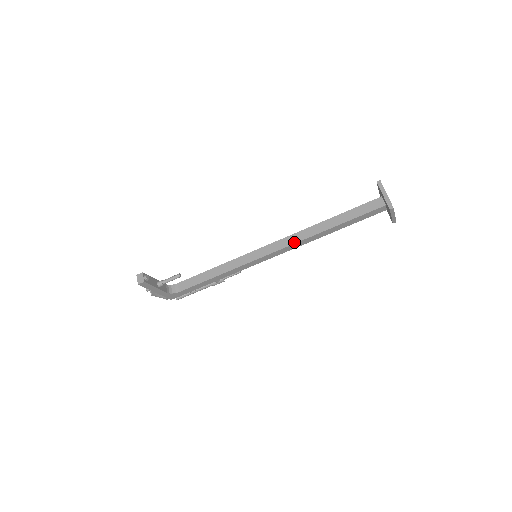
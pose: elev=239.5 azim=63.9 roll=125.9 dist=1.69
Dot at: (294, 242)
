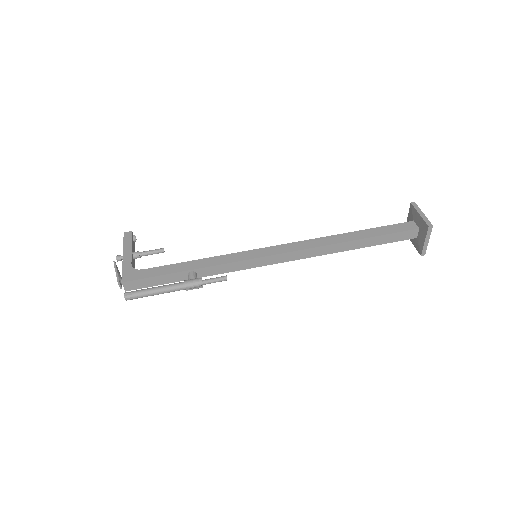
Dot at: (305, 241)
